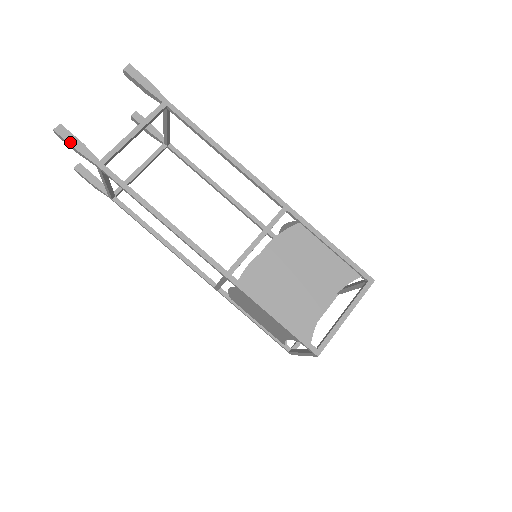
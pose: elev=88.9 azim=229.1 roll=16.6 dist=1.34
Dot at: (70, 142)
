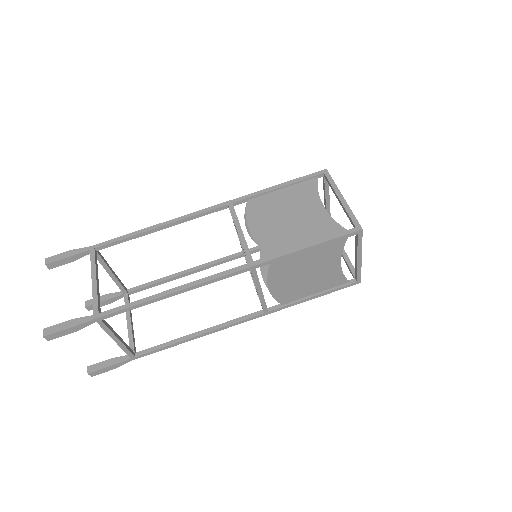
Dot at: (62, 329)
